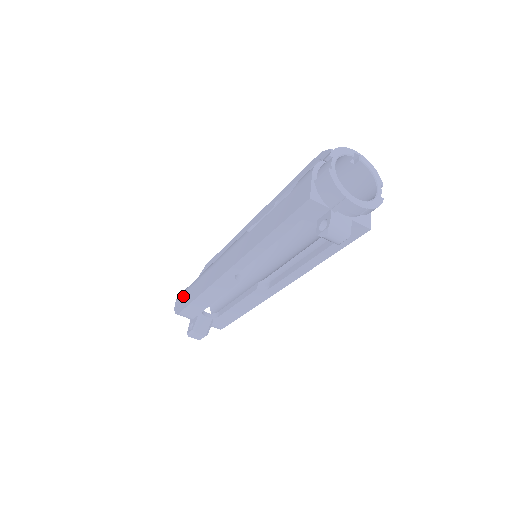
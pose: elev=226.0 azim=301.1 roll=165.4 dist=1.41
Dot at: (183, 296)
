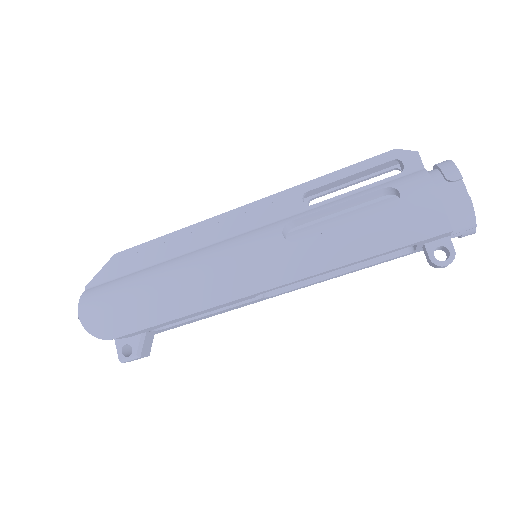
Dot at: (109, 311)
